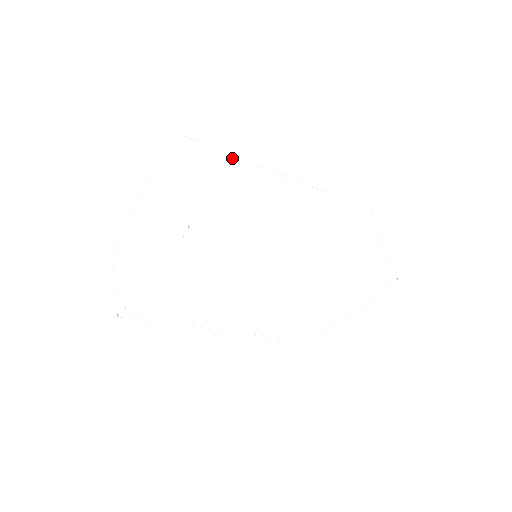
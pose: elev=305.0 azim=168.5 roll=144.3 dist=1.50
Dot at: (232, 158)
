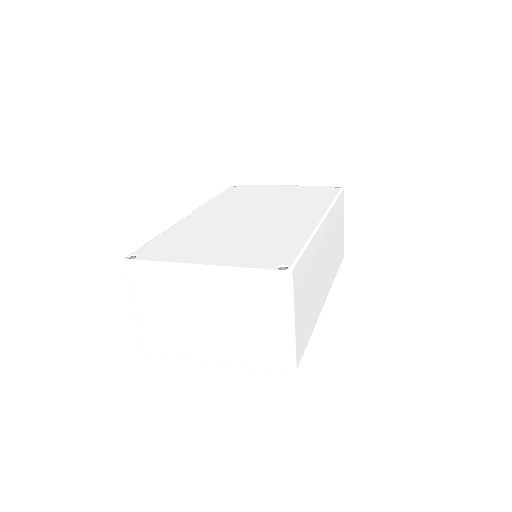
Dot at: (307, 252)
